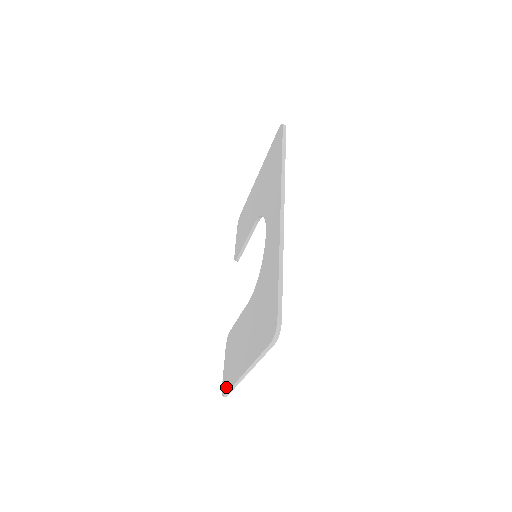
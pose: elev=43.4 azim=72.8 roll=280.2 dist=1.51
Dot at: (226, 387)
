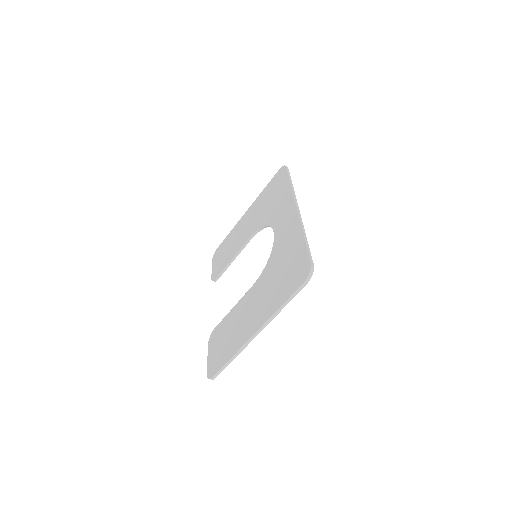
Dot at: (218, 366)
